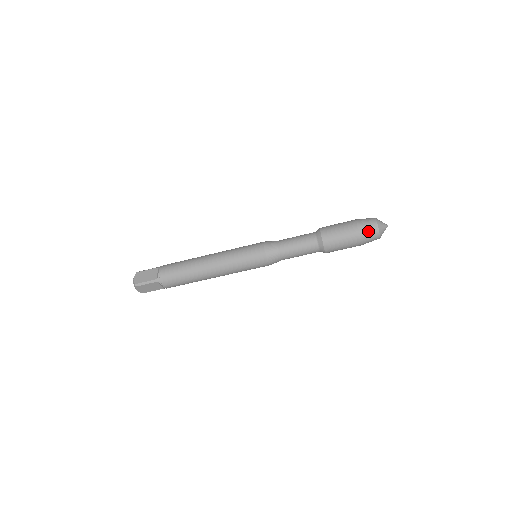
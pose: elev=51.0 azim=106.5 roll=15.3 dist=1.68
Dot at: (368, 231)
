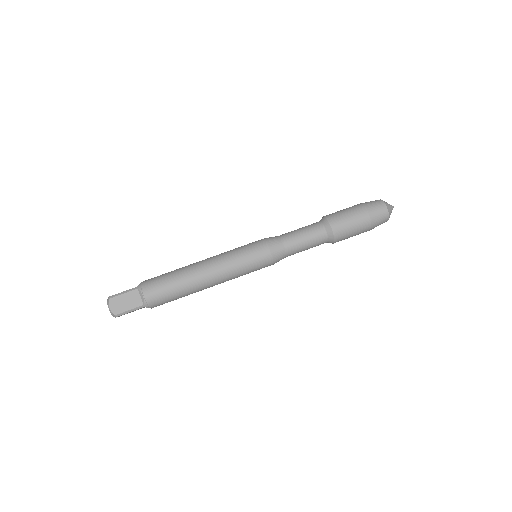
Dot at: (372, 203)
